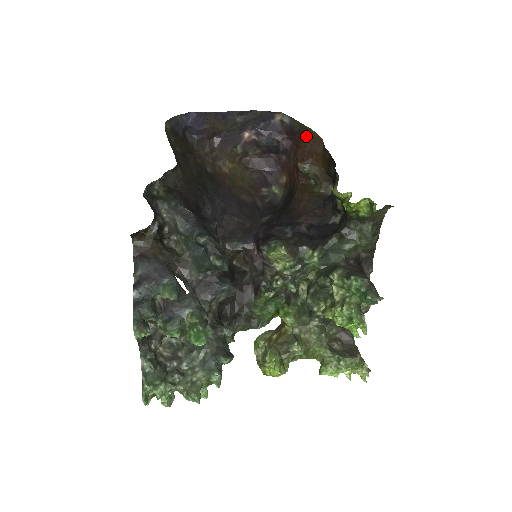
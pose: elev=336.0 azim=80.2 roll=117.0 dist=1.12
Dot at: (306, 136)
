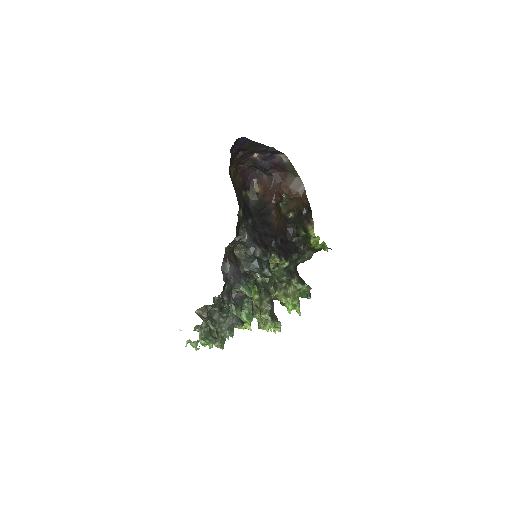
Dot at: (294, 178)
